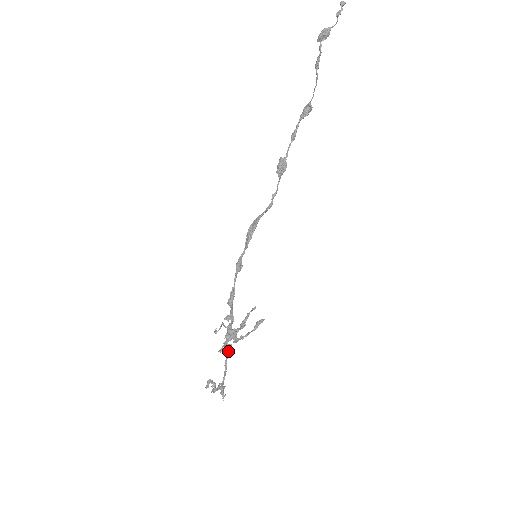
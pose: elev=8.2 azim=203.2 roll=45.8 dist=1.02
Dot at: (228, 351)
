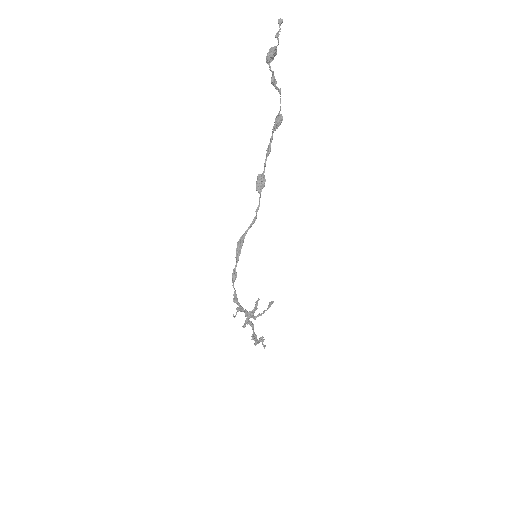
Dot at: (251, 325)
